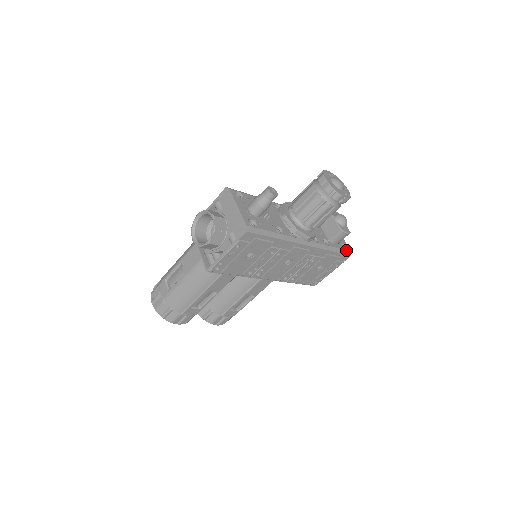
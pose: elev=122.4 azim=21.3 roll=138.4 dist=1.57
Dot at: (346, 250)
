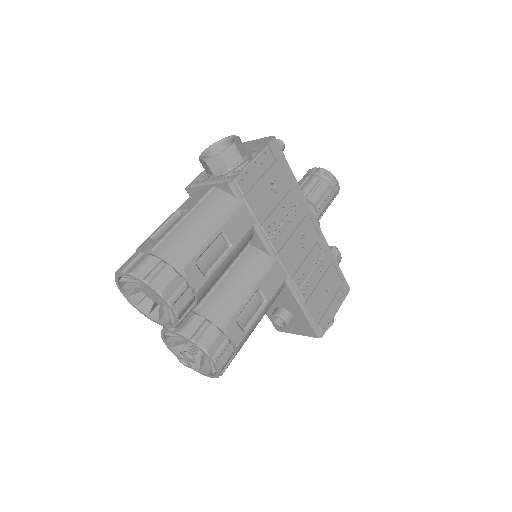
Dot at: occluded
